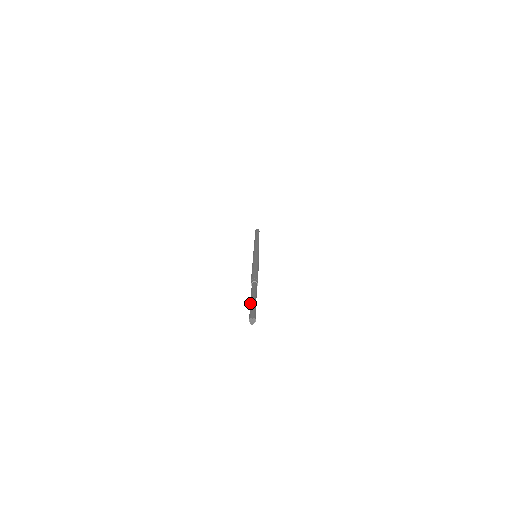
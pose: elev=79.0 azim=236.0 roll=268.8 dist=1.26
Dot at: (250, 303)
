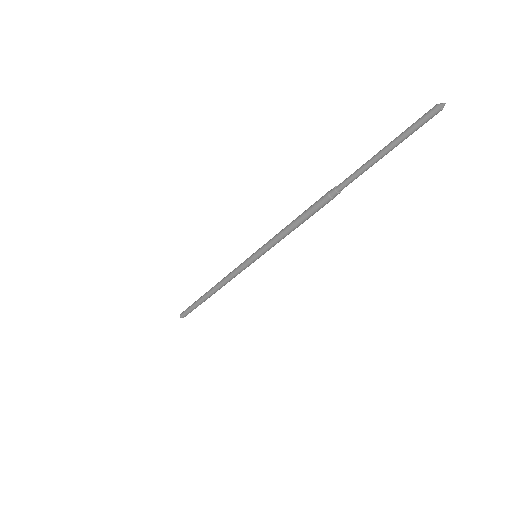
Dot at: (394, 139)
